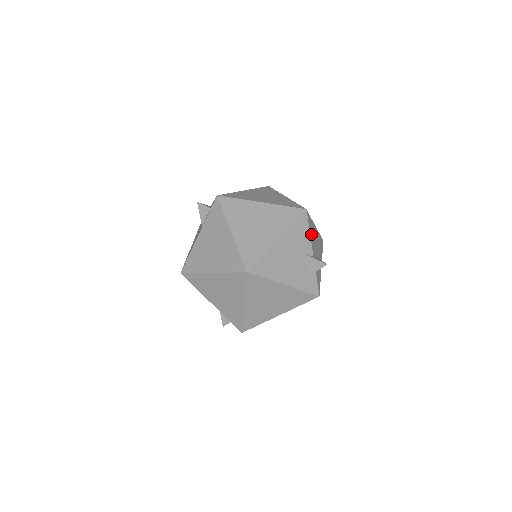
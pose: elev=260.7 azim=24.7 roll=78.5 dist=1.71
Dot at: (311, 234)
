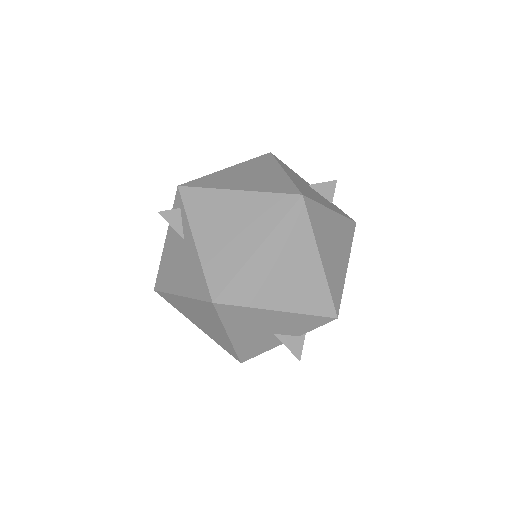
Dot at: occluded
